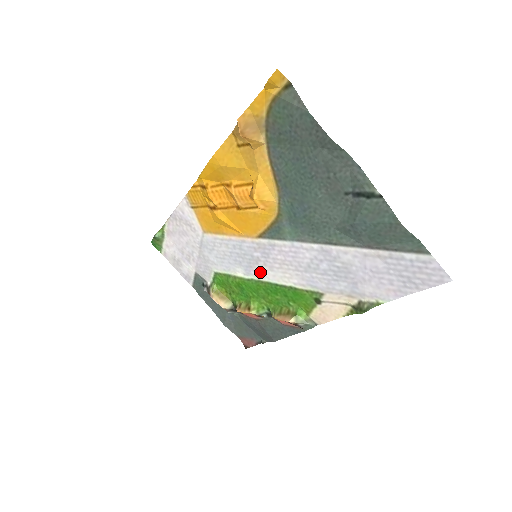
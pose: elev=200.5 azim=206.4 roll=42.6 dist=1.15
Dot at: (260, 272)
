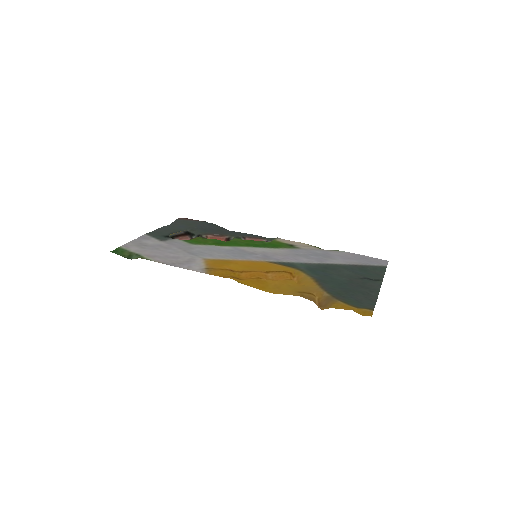
Dot at: (250, 250)
